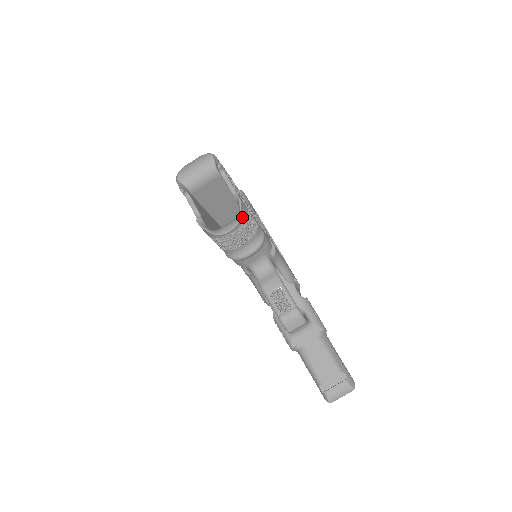
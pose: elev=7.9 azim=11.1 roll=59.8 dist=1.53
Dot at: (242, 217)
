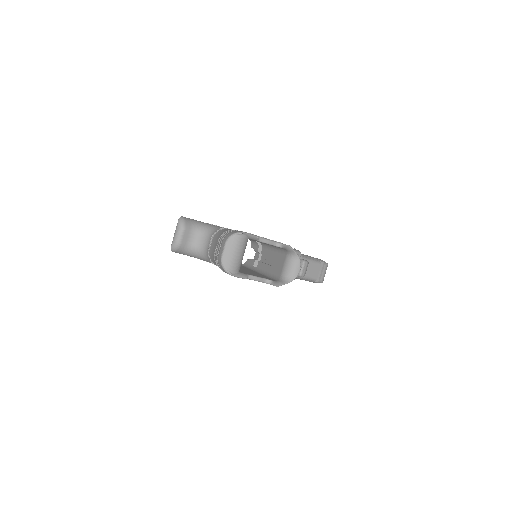
Dot at: (291, 253)
